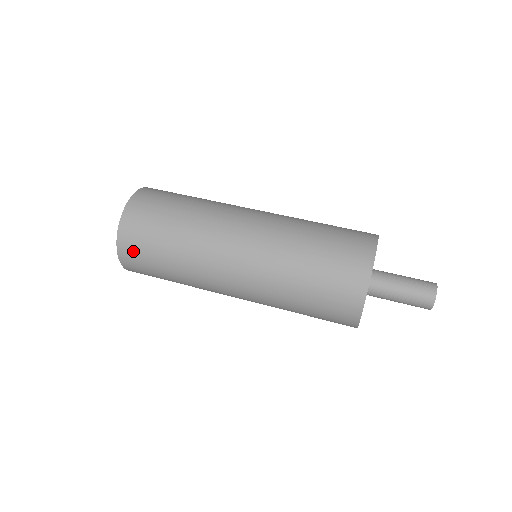
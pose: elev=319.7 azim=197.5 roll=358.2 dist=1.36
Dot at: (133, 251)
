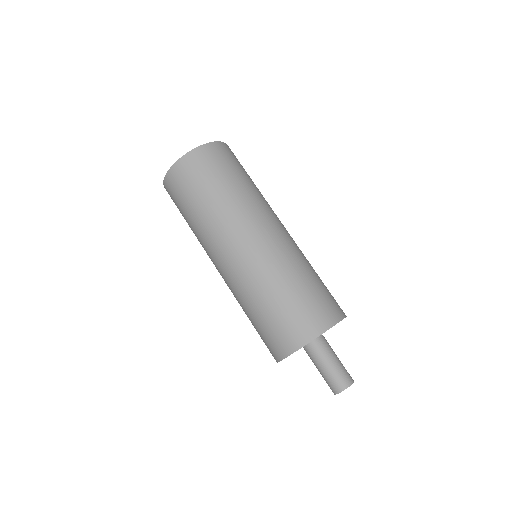
Dot at: (171, 193)
